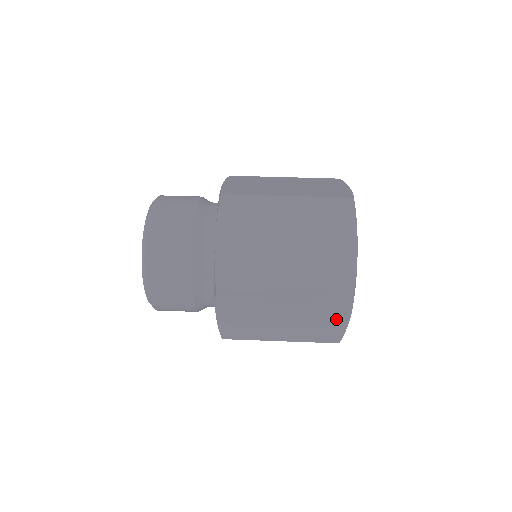
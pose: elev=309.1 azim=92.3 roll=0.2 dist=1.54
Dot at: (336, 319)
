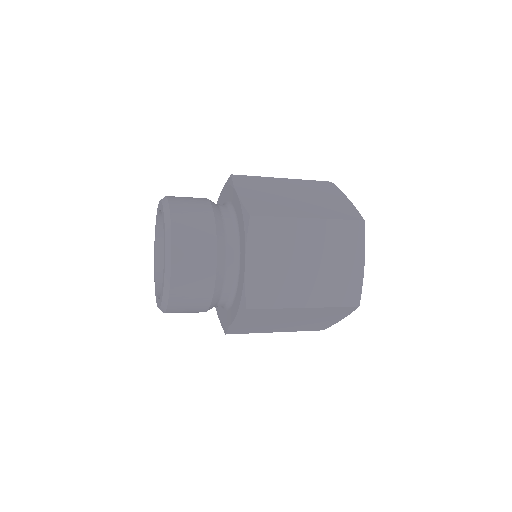
Dot at: (353, 261)
